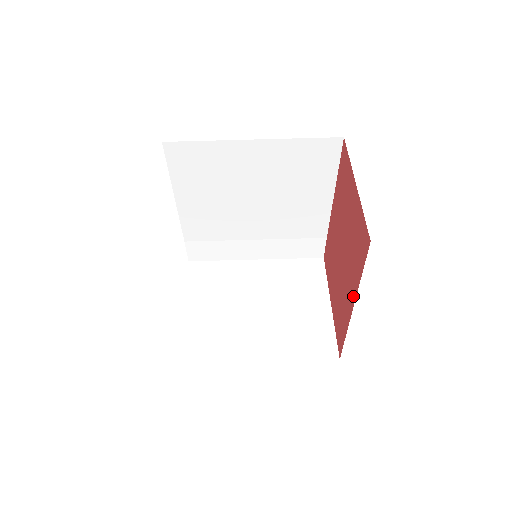
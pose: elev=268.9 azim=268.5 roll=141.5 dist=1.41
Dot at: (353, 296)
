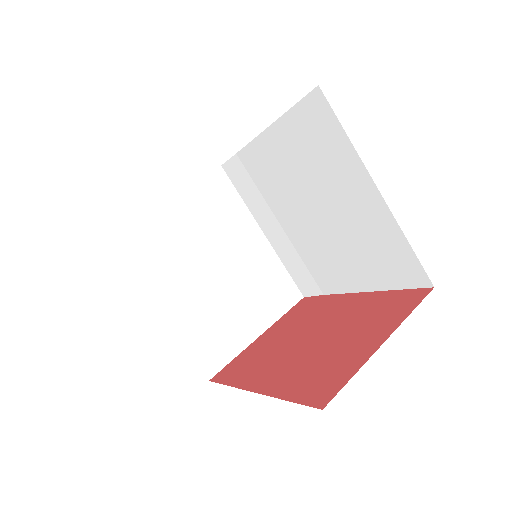
Dot at: (267, 388)
